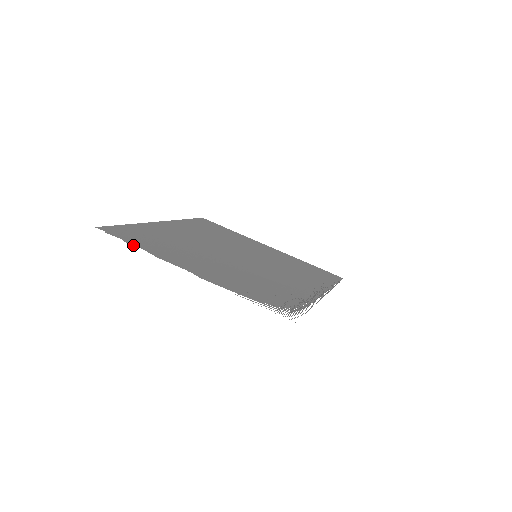
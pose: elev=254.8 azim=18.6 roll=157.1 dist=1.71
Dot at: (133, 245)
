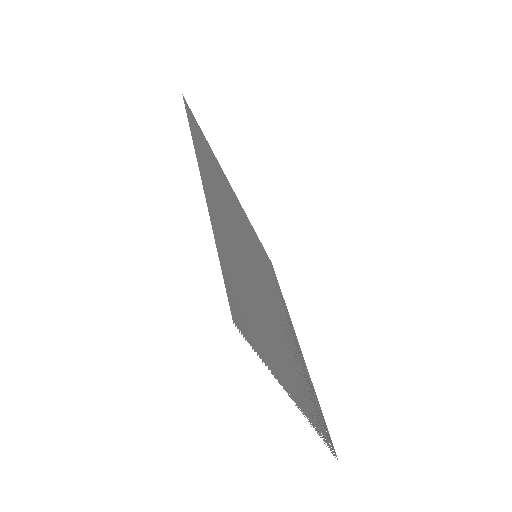
Dot at: occluded
